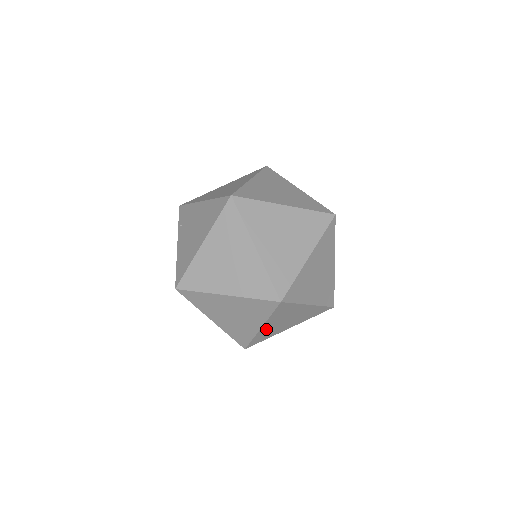
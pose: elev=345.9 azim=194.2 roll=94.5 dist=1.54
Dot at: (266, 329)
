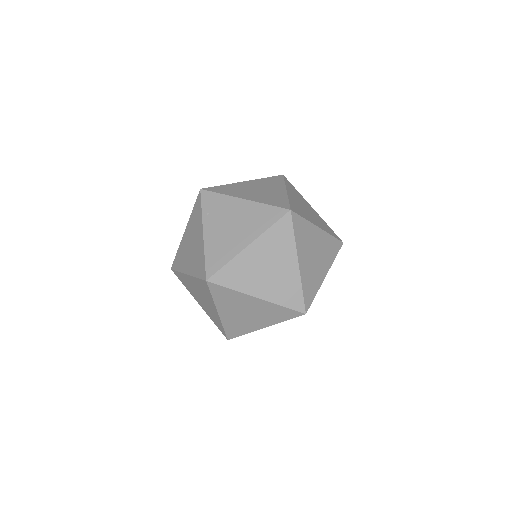
Dot at: occluded
